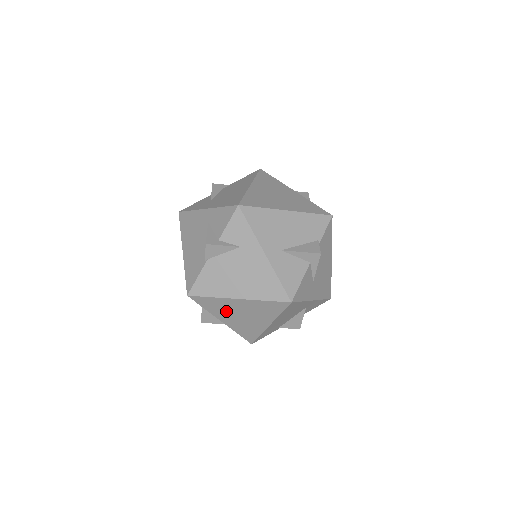
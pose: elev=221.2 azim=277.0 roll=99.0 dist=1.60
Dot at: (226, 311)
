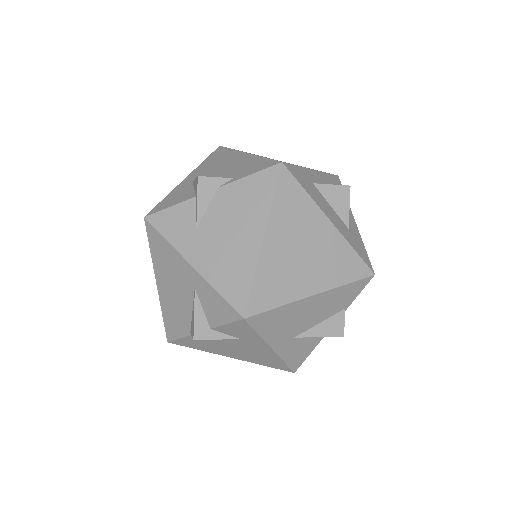
Dot at: occluded
